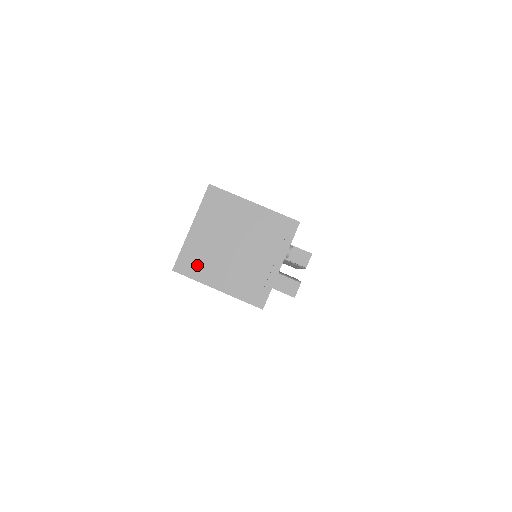
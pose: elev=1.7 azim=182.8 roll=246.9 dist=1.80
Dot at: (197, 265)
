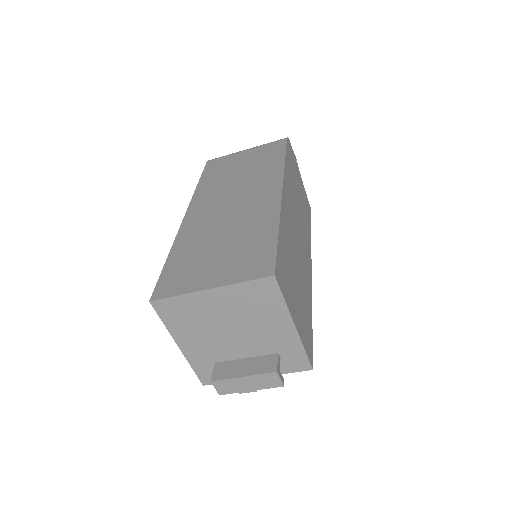
Dot at: (180, 318)
